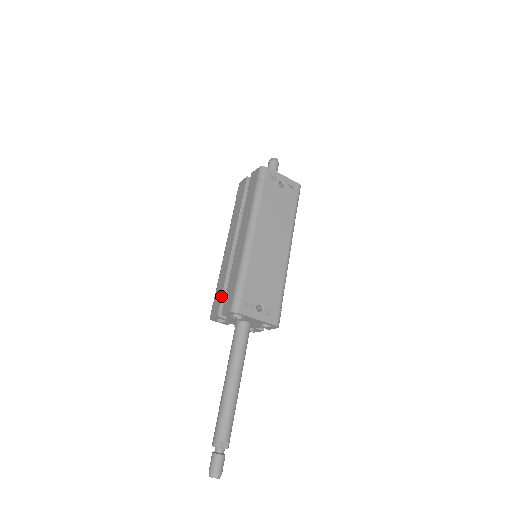
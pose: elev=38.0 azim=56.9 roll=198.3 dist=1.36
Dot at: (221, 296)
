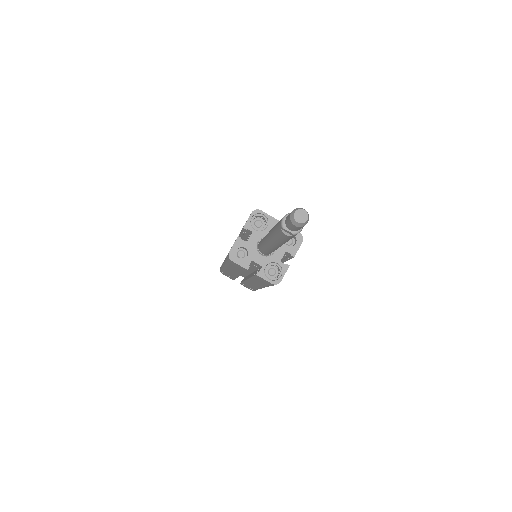
Dot at: occluded
